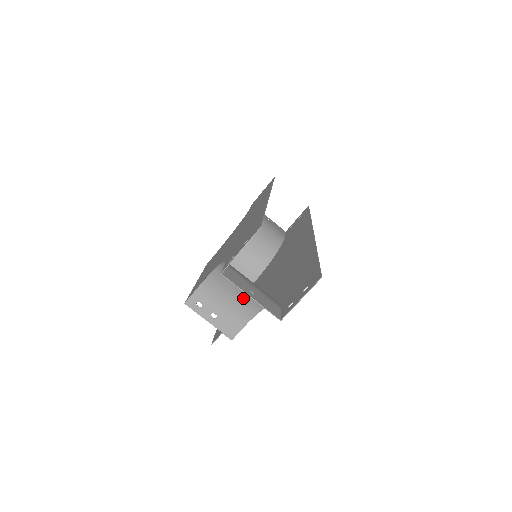
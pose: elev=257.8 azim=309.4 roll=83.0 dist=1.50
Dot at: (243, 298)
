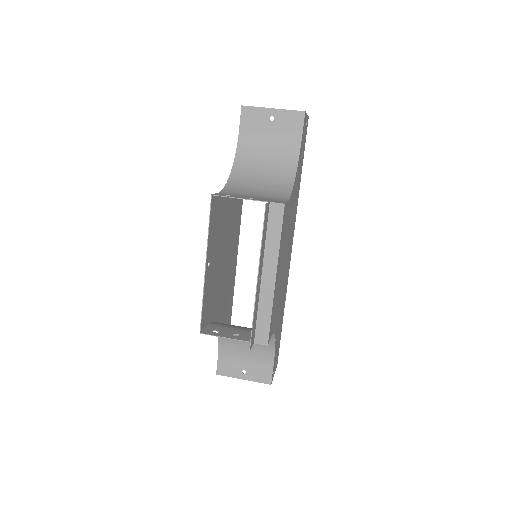
Dot at: (268, 189)
